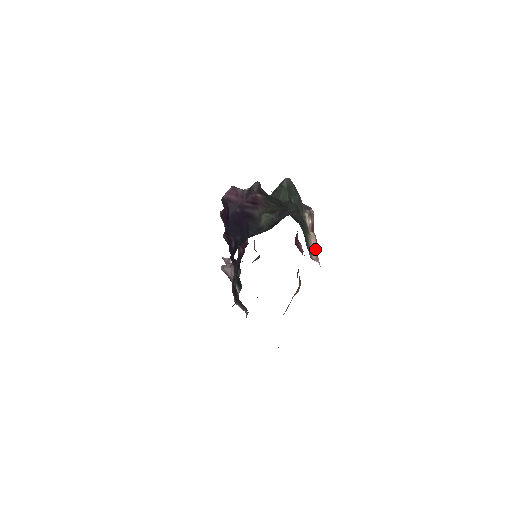
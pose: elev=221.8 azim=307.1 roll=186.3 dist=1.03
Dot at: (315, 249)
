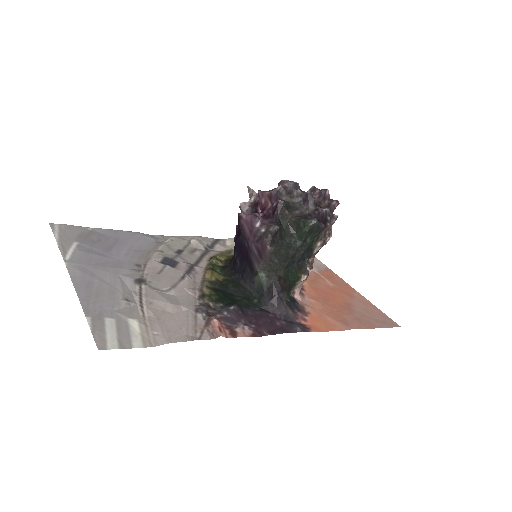
Dot at: (302, 283)
